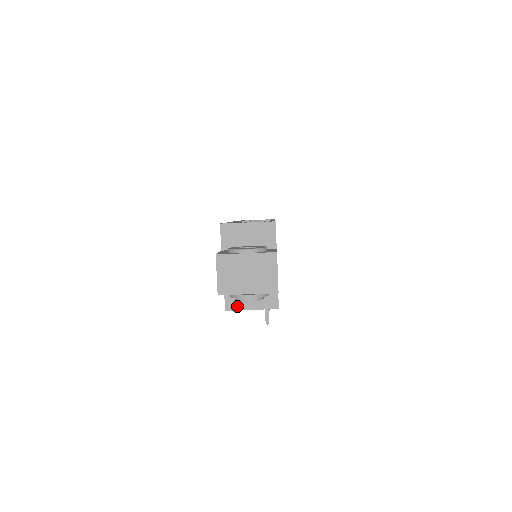
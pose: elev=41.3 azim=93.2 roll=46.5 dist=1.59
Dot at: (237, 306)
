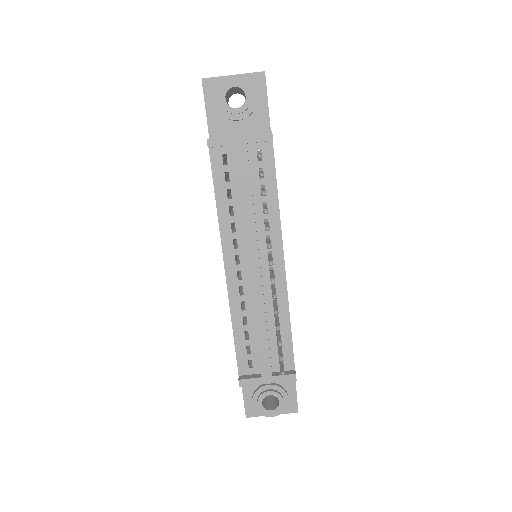
Dot at: (222, 137)
